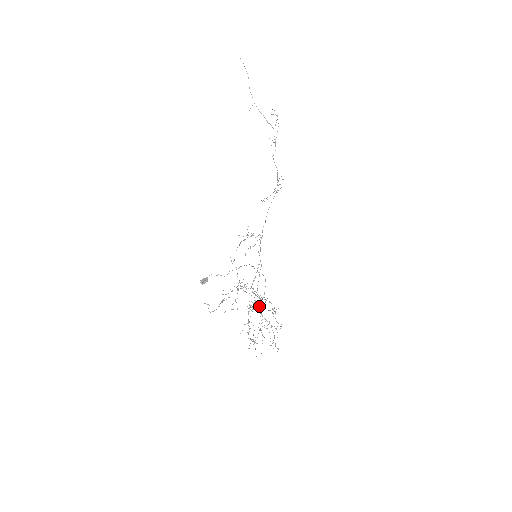
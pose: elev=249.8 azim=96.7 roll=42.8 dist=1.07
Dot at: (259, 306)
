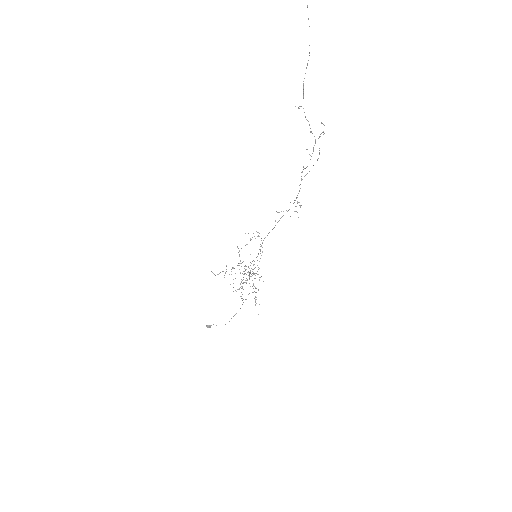
Dot at: occluded
